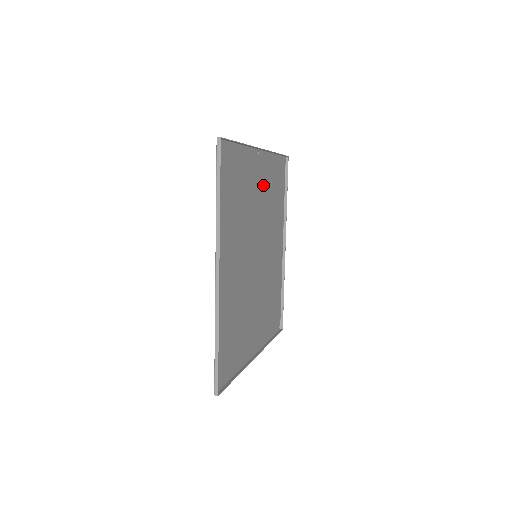
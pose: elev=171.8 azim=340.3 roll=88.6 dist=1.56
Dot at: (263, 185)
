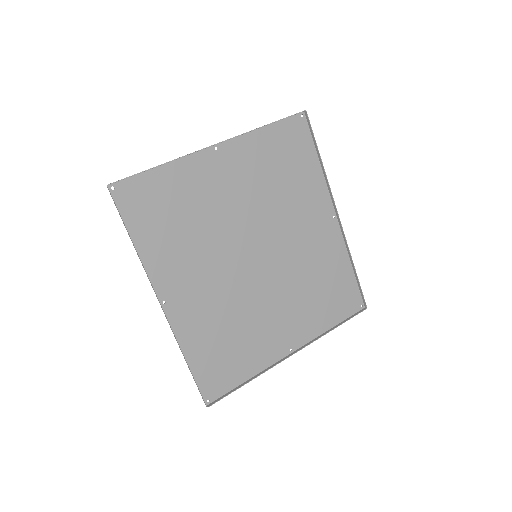
Dot at: (245, 176)
